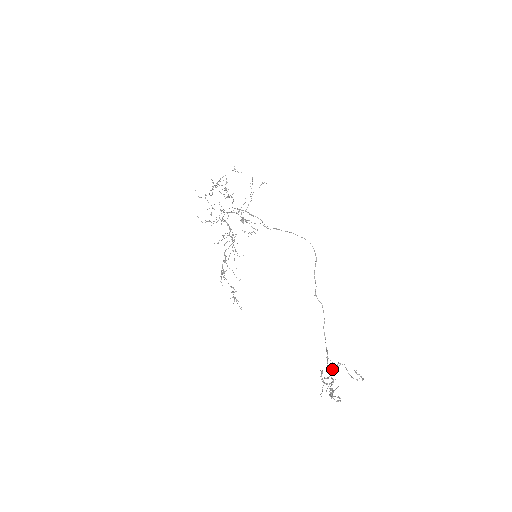
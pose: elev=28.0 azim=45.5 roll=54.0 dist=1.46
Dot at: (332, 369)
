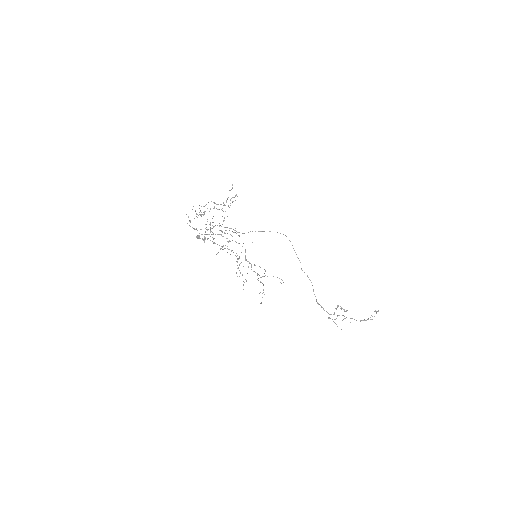
Dot at: occluded
